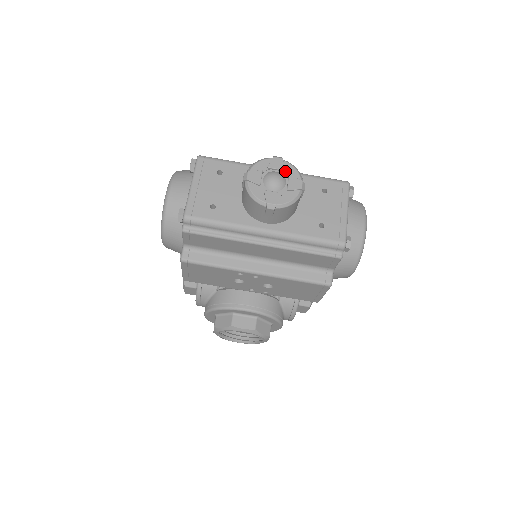
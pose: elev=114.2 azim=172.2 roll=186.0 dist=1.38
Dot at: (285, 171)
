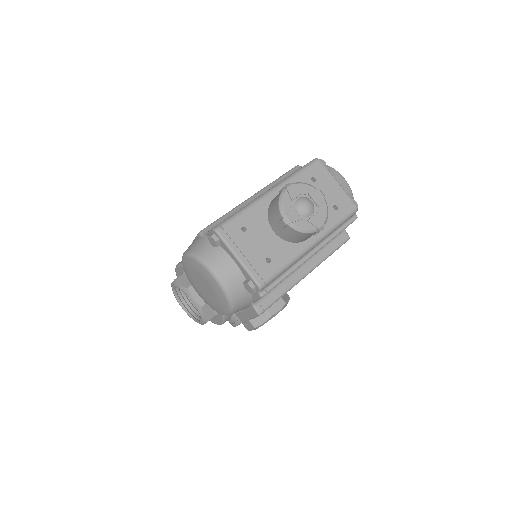
Dot at: (303, 192)
